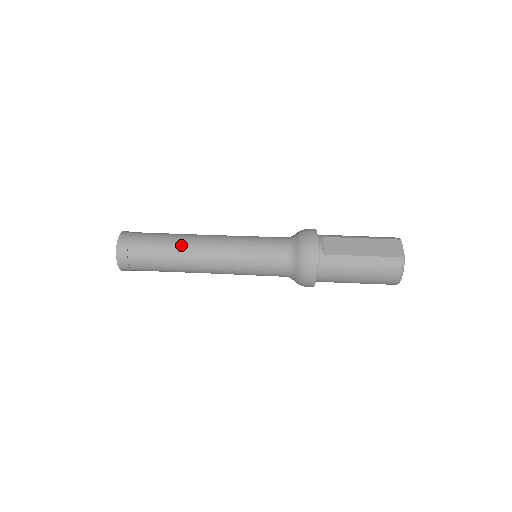
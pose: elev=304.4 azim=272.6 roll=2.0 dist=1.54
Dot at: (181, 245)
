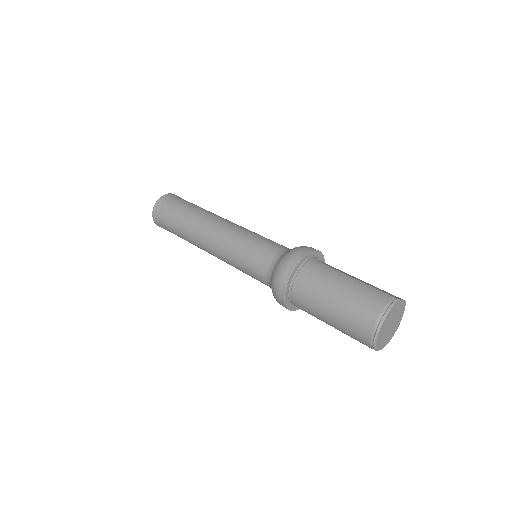
Dot at: (209, 212)
